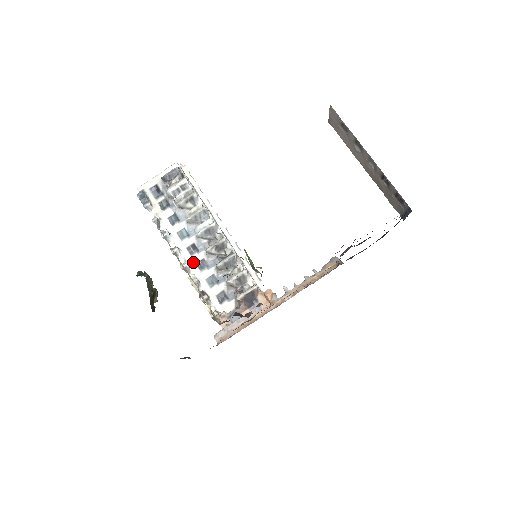
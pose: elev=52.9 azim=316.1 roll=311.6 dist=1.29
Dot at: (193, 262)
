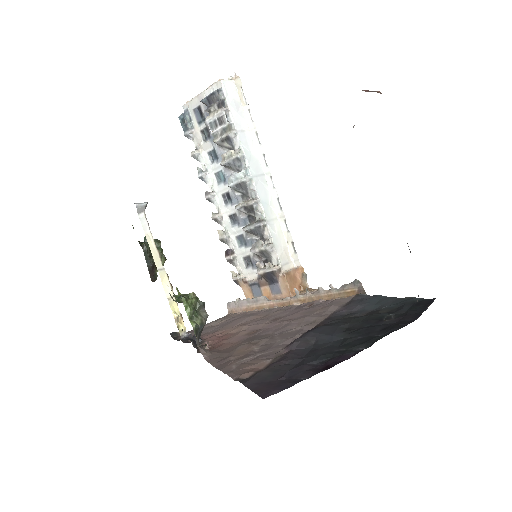
Dot at: (226, 213)
